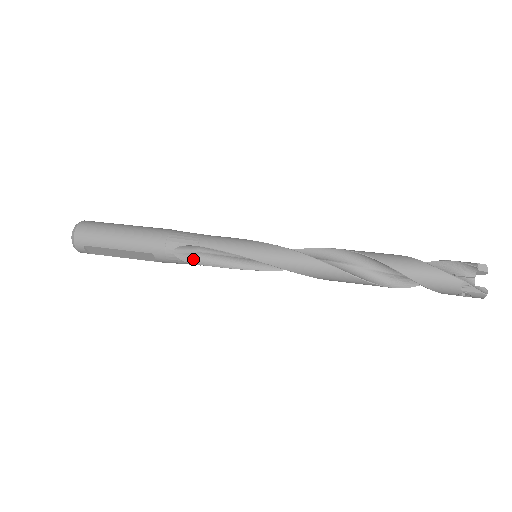
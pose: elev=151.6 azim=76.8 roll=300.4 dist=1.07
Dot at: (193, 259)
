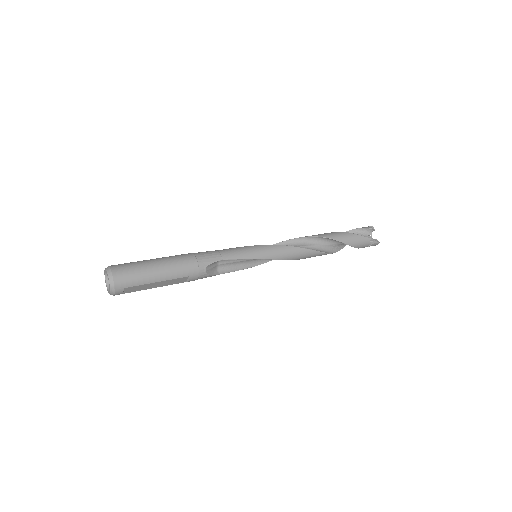
Dot at: (215, 271)
